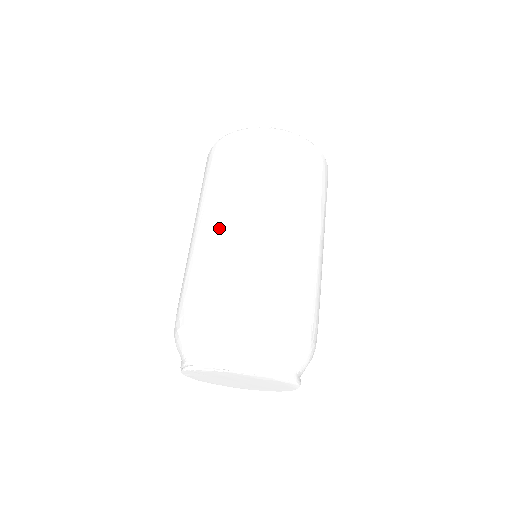
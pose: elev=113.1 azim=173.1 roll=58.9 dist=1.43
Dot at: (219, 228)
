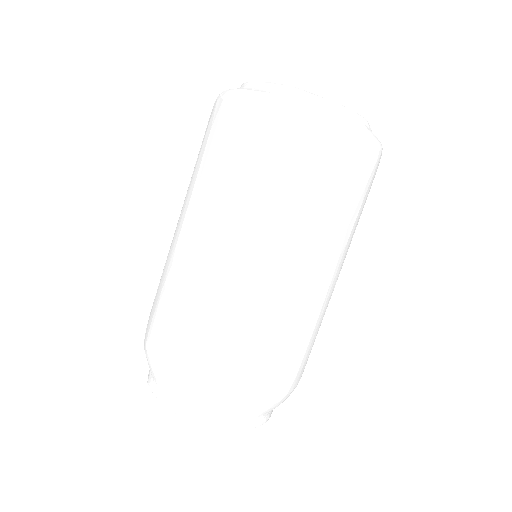
Dot at: (188, 247)
